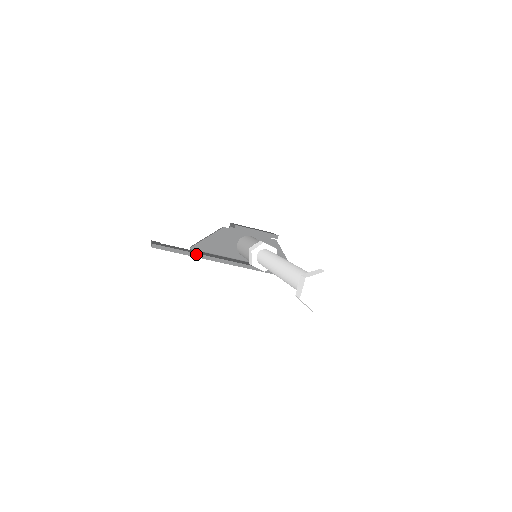
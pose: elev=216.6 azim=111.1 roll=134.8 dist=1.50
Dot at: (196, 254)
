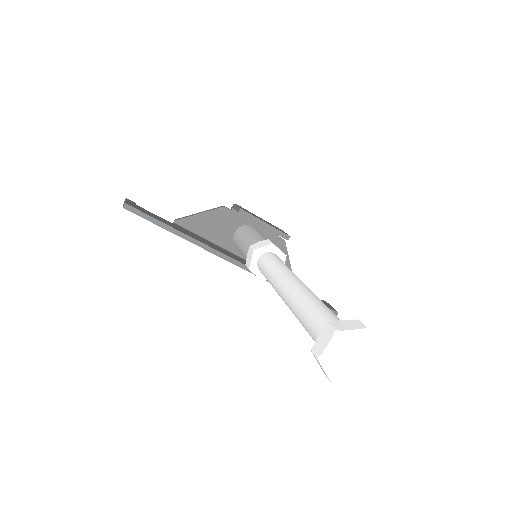
Dot at: (179, 232)
